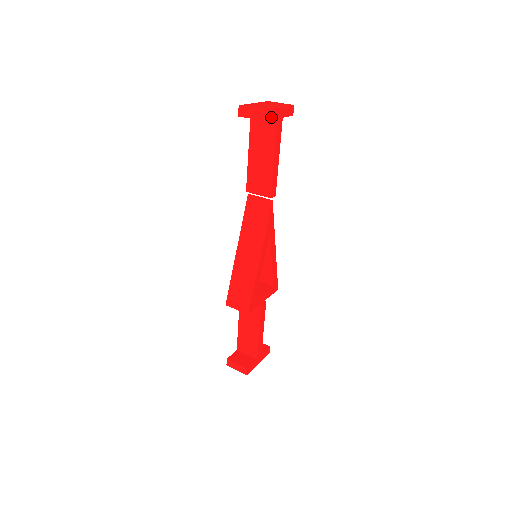
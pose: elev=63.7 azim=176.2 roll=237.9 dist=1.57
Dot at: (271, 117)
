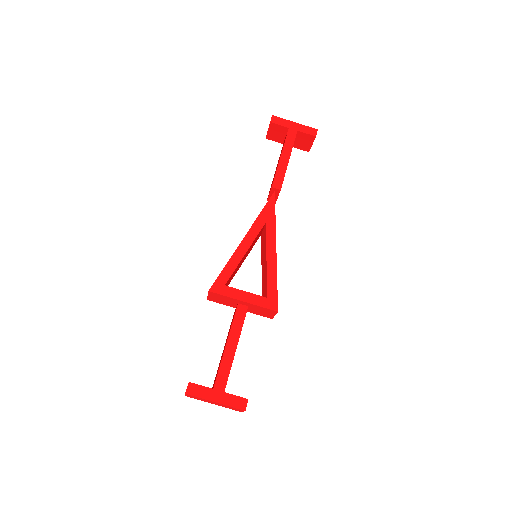
Dot at: (279, 123)
